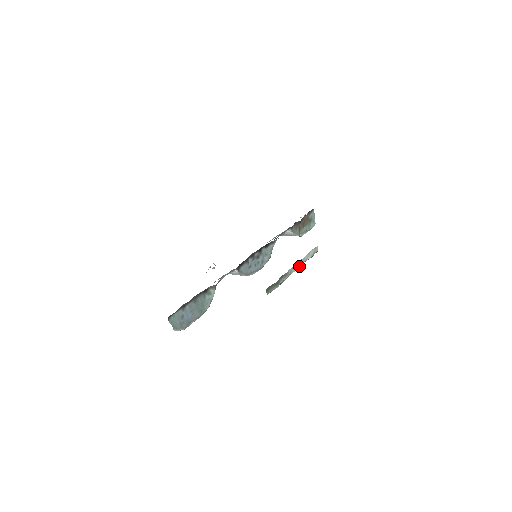
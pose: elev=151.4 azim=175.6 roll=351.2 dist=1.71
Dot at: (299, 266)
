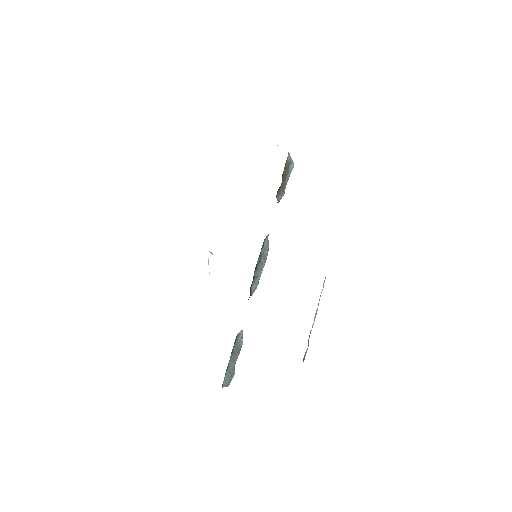
Dot at: occluded
